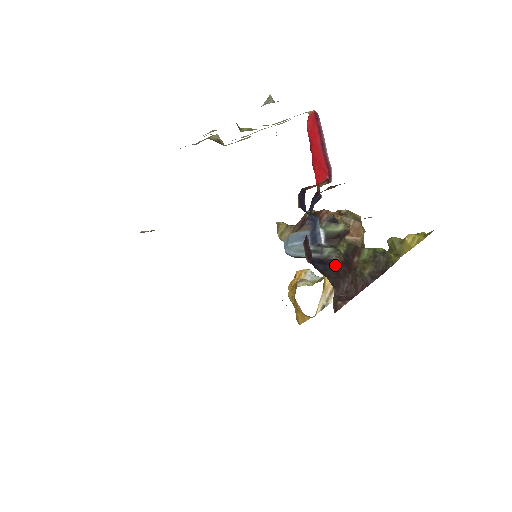
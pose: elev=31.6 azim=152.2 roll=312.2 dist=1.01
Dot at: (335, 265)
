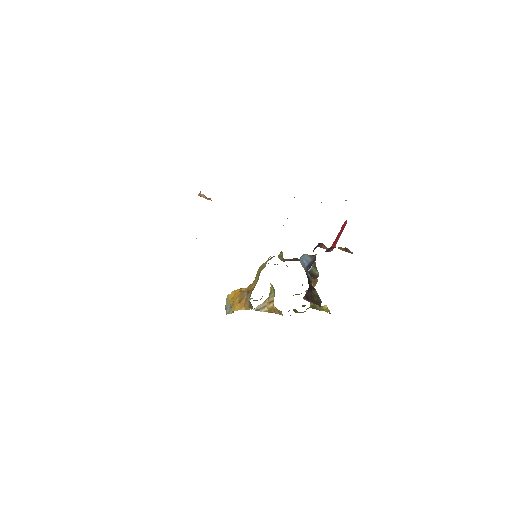
Dot at: (310, 283)
